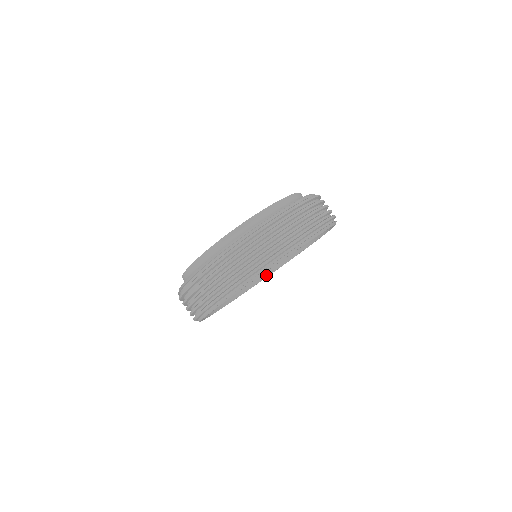
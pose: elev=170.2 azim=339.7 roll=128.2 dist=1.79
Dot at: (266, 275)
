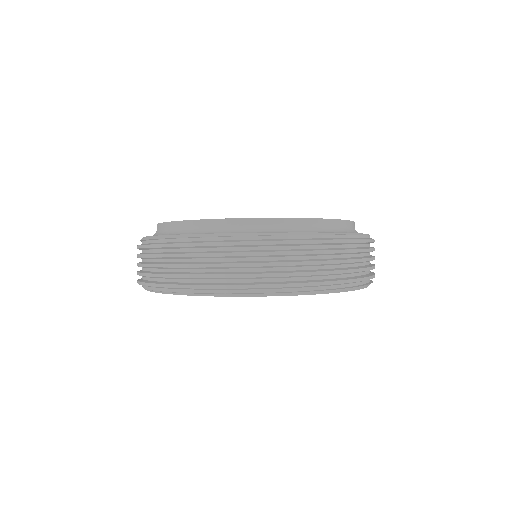
Dot at: occluded
